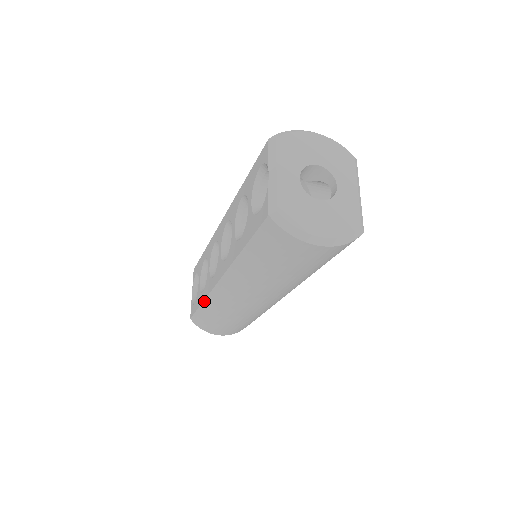
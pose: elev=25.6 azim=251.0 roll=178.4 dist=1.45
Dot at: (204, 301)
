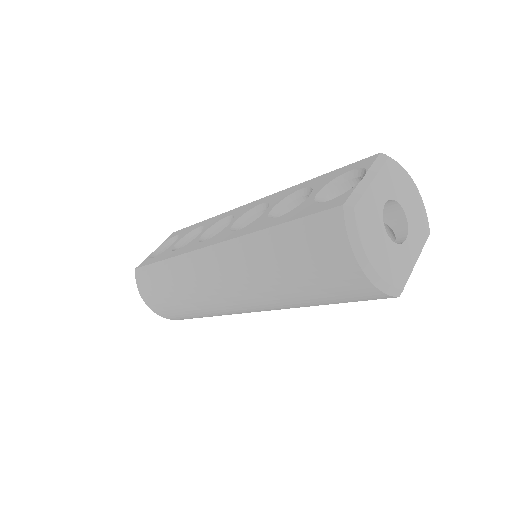
Dot at: (172, 258)
